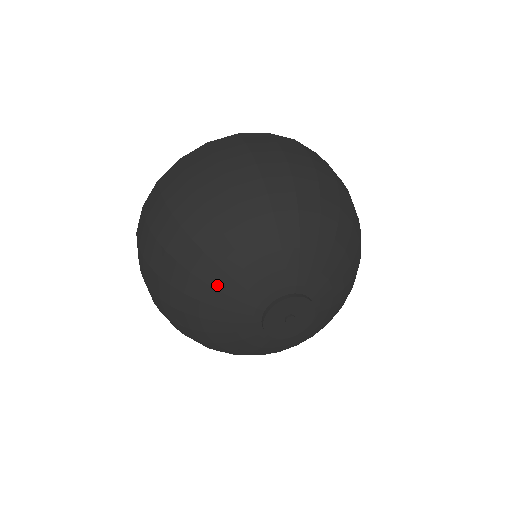
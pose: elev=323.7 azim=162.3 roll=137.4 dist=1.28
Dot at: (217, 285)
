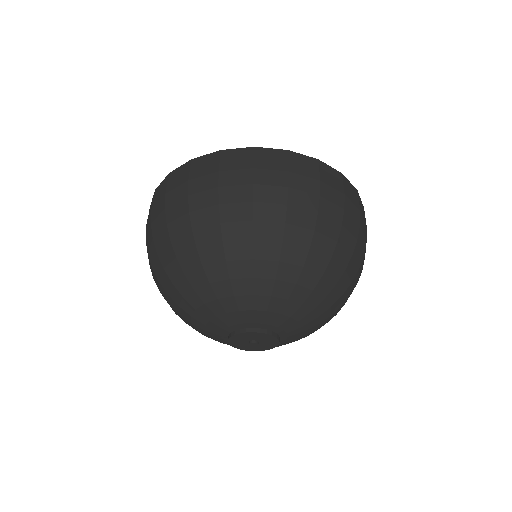
Dot at: (202, 296)
